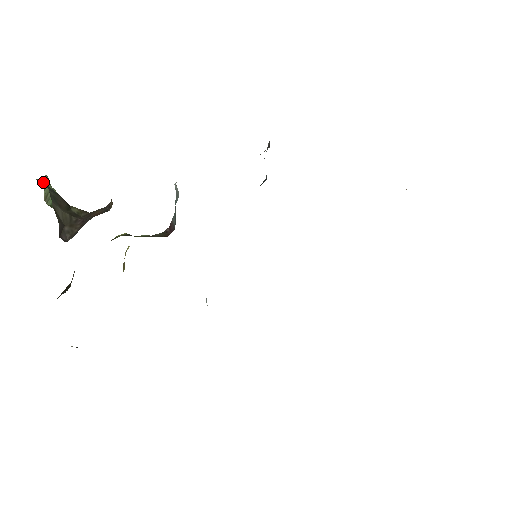
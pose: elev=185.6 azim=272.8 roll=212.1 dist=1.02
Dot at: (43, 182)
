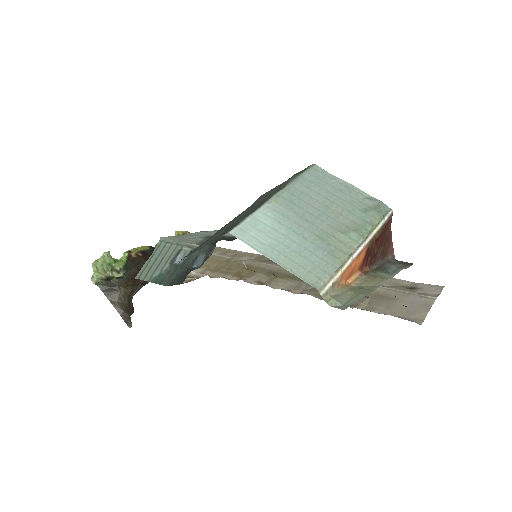
Dot at: (95, 271)
